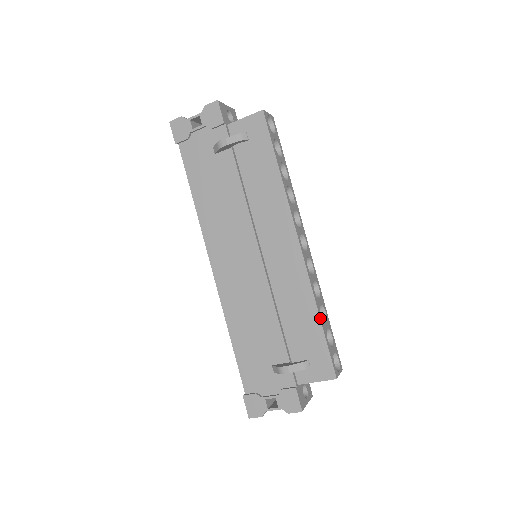
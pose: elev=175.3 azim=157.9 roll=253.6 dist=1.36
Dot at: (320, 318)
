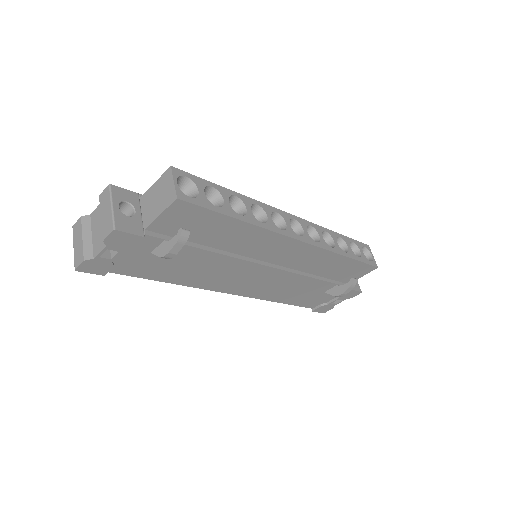
Dot at: (348, 257)
